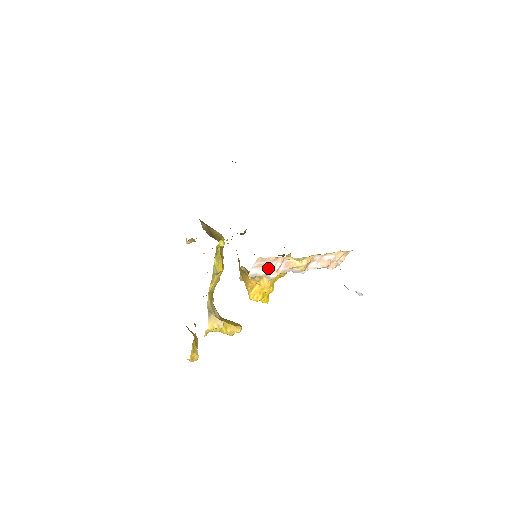
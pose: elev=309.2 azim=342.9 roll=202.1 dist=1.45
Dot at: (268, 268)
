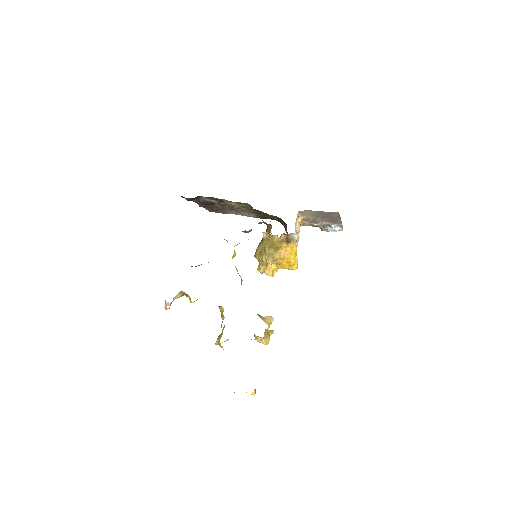
Dot at: occluded
